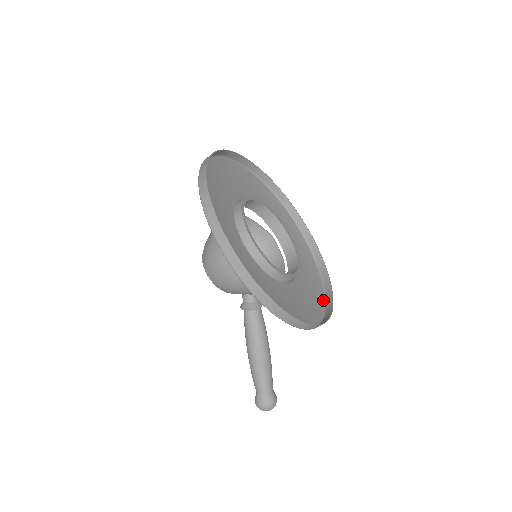
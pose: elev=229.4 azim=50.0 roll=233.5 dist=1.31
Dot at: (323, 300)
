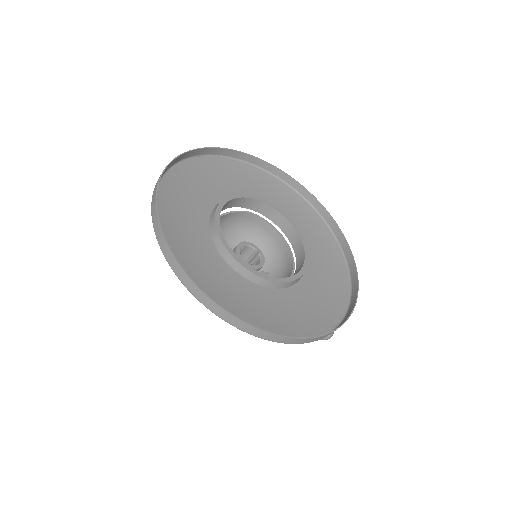
Dot at: (330, 234)
